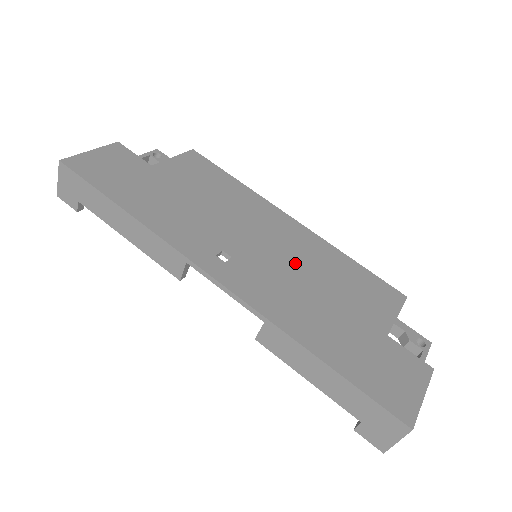
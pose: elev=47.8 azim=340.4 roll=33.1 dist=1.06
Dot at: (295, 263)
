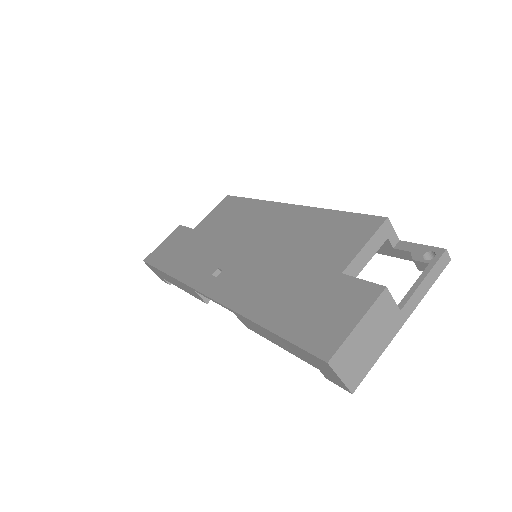
Dot at: (273, 247)
